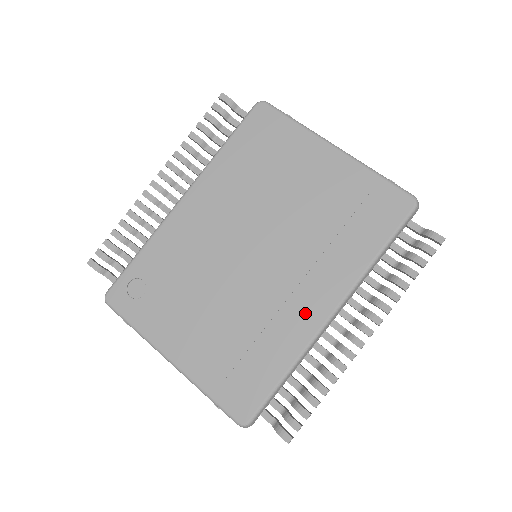
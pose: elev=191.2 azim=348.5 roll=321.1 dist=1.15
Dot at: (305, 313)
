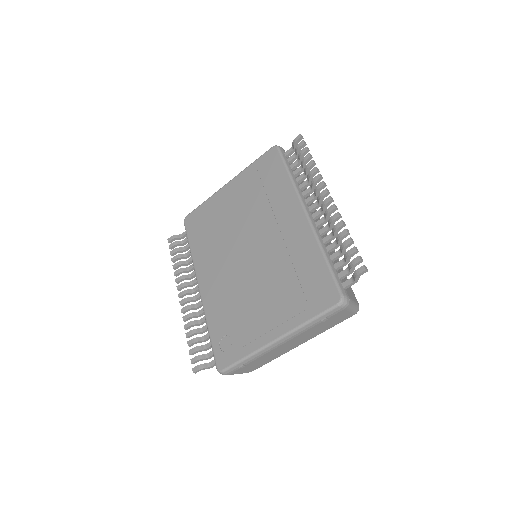
Dot at: (296, 230)
